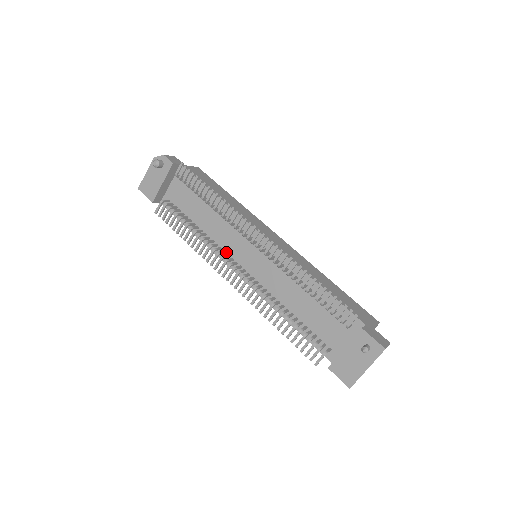
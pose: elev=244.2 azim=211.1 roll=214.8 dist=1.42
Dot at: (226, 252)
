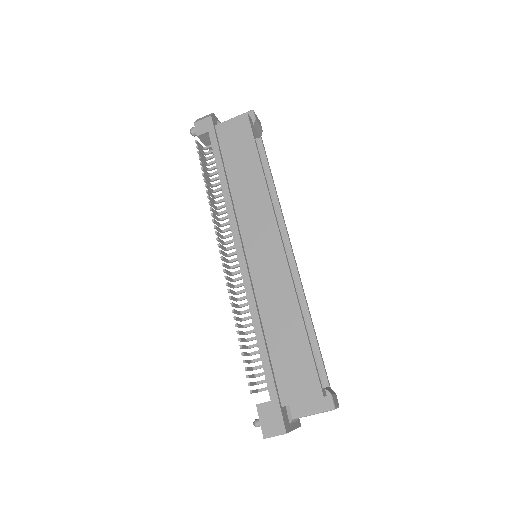
Dot at: occluded
